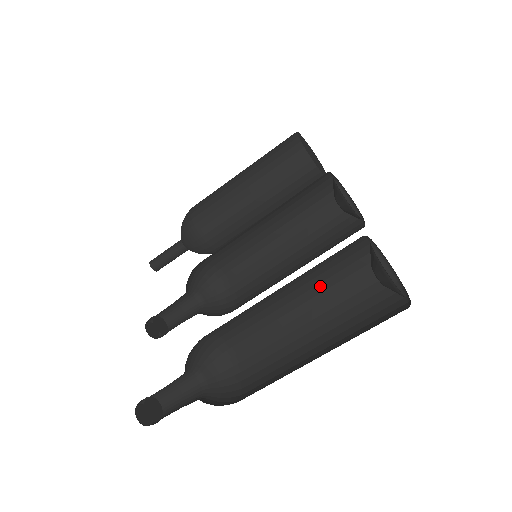
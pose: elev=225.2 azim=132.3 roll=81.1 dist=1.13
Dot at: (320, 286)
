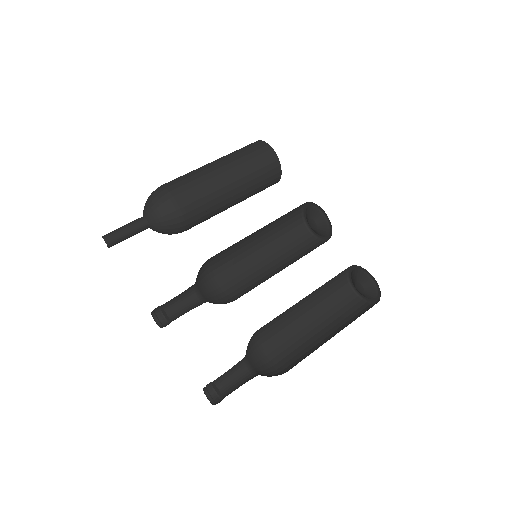
Dot at: (319, 288)
